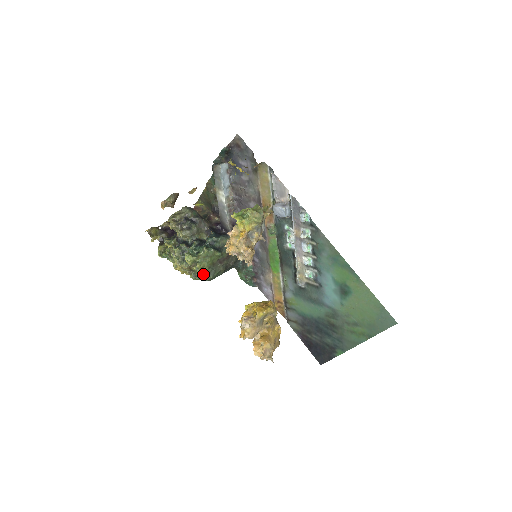
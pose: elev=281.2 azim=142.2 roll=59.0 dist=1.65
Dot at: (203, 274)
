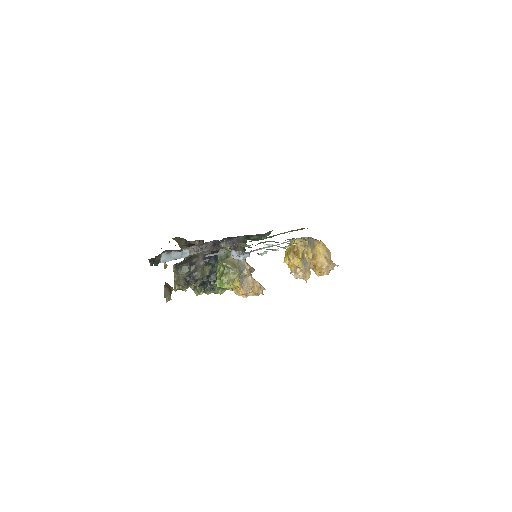
Dot at: occluded
